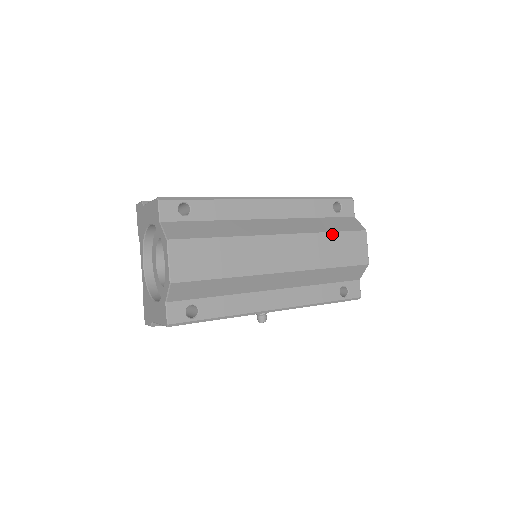
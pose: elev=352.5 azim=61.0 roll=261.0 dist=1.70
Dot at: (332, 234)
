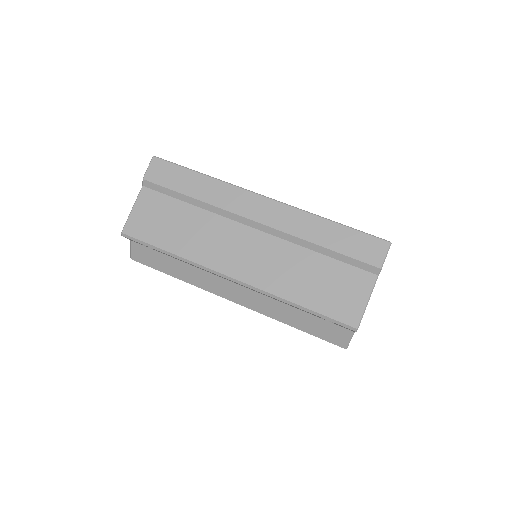
Dot at: (297, 328)
